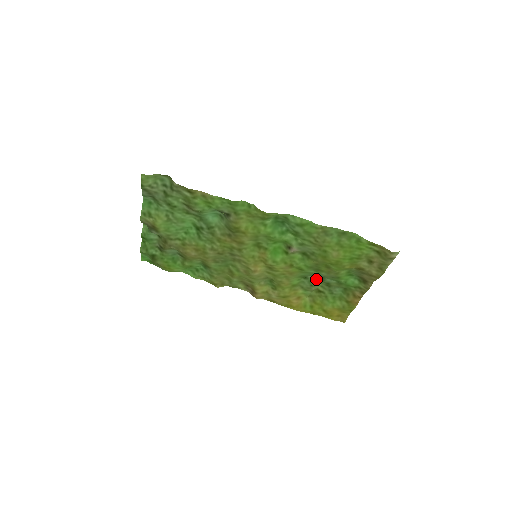
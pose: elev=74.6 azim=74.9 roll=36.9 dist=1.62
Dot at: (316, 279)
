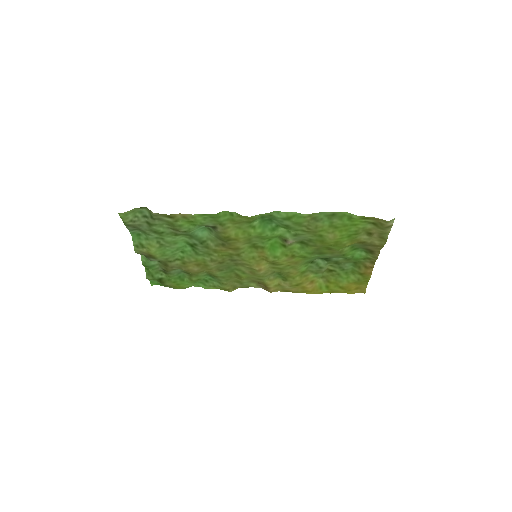
Dot at: (323, 261)
